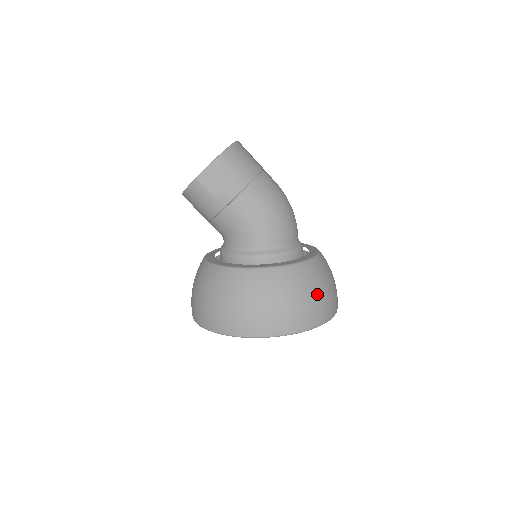
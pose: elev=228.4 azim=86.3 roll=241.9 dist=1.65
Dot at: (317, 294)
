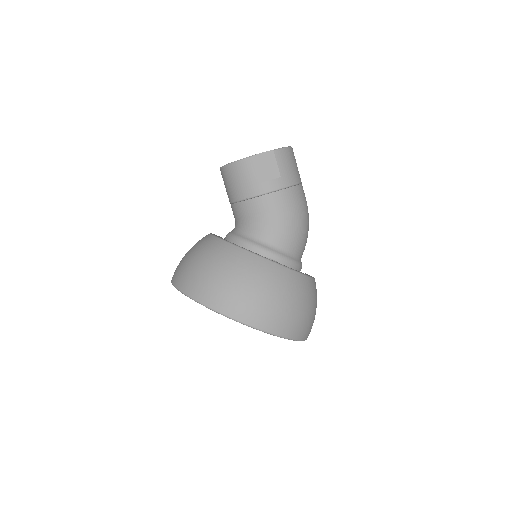
Dot at: (308, 310)
